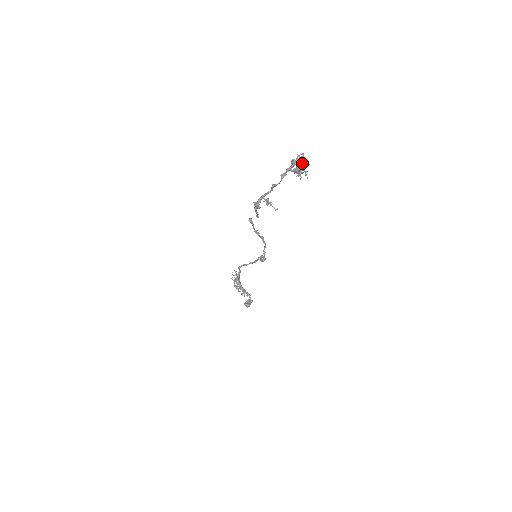
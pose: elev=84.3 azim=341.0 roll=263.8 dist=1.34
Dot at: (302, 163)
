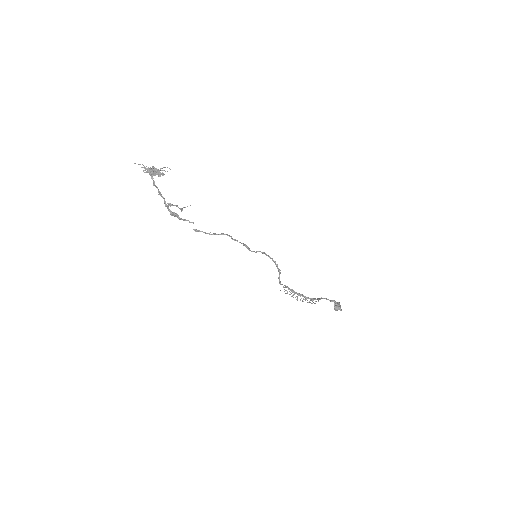
Dot at: occluded
